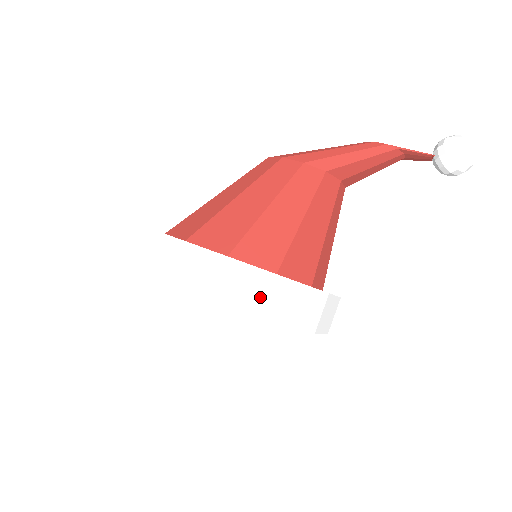
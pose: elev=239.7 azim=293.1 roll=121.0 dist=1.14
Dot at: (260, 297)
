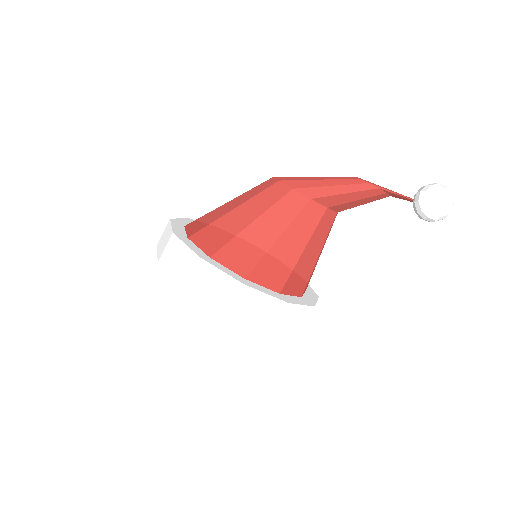
Dot at: (222, 295)
